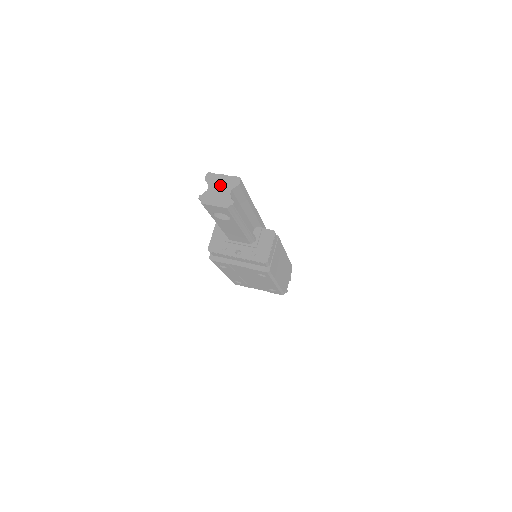
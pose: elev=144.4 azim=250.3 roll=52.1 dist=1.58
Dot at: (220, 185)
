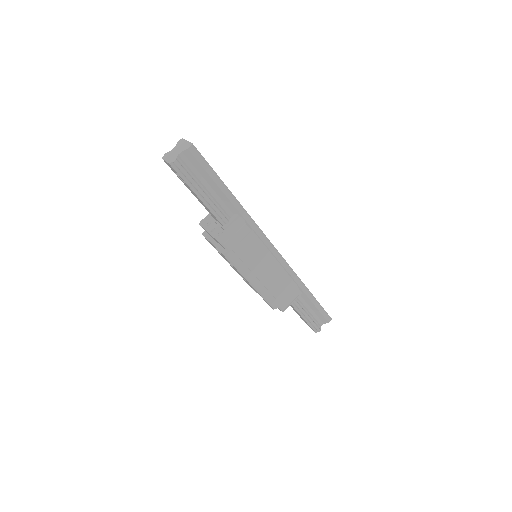
Dot at: (180, 147)
